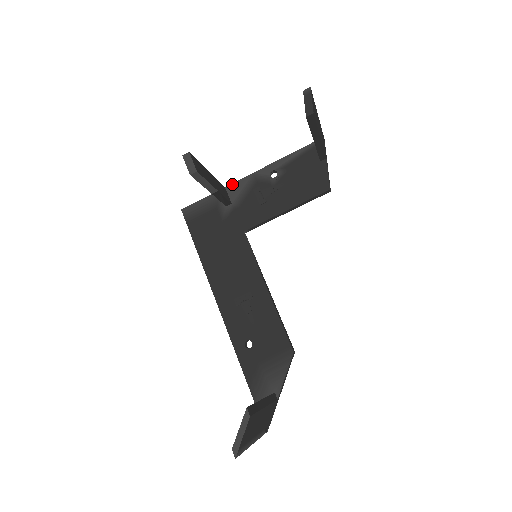
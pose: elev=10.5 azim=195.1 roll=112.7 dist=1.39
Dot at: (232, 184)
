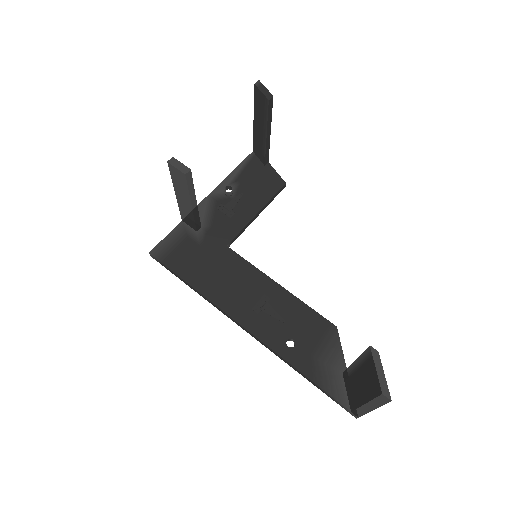
Dot at: occluded
